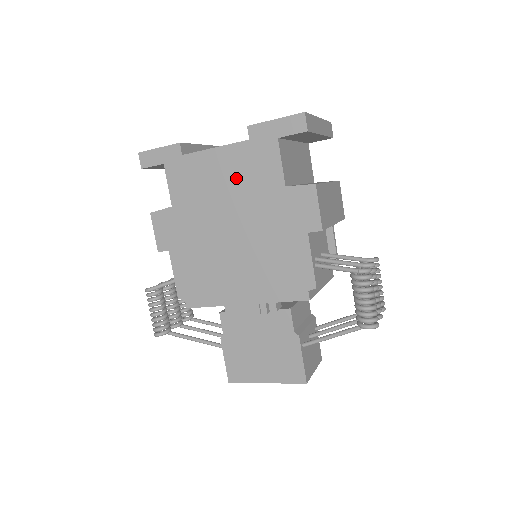
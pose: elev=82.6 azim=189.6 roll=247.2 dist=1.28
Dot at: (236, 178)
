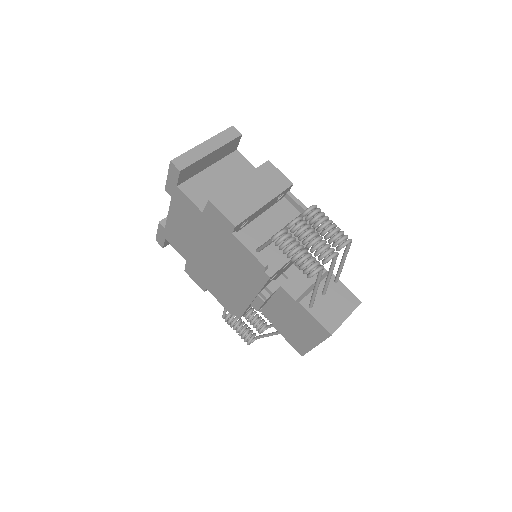
Dot at: (187, 224)
